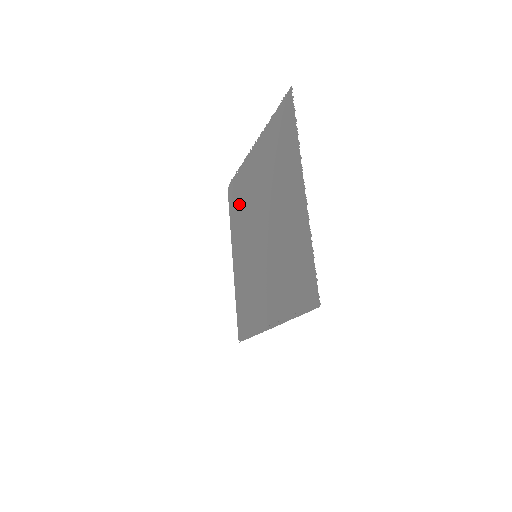
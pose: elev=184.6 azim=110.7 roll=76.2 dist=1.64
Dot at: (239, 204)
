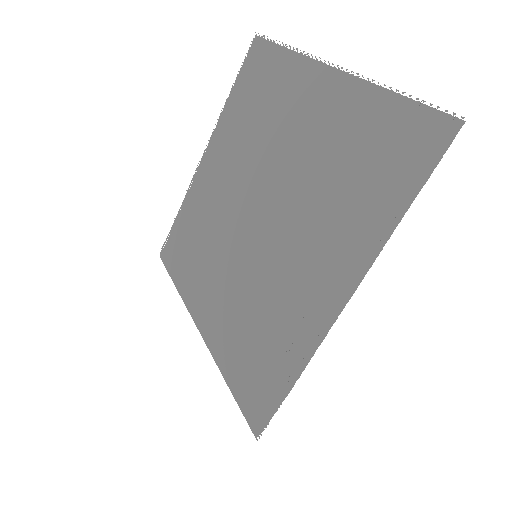
Dot at: (193, 242)
